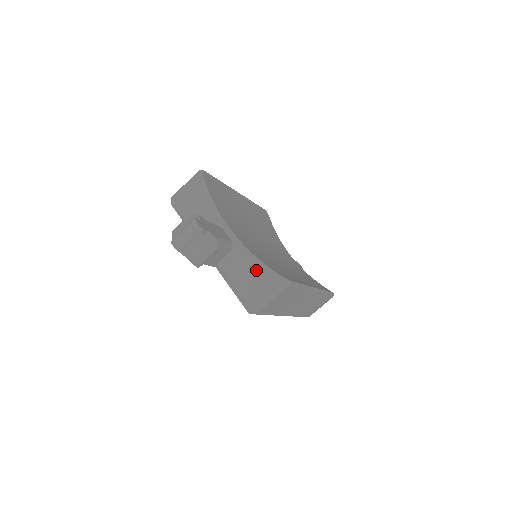
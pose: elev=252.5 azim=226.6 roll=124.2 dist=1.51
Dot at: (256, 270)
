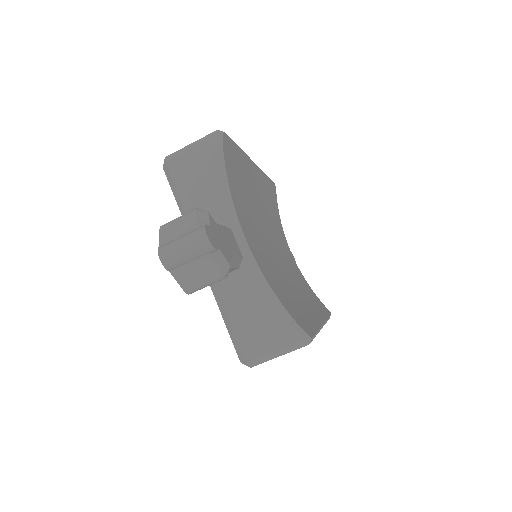
Dot at: (268, 309)
